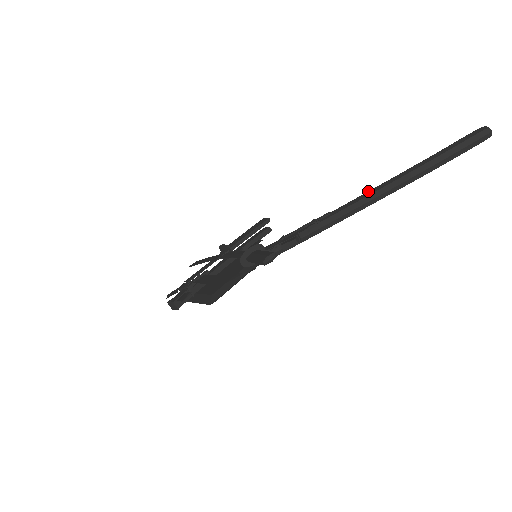
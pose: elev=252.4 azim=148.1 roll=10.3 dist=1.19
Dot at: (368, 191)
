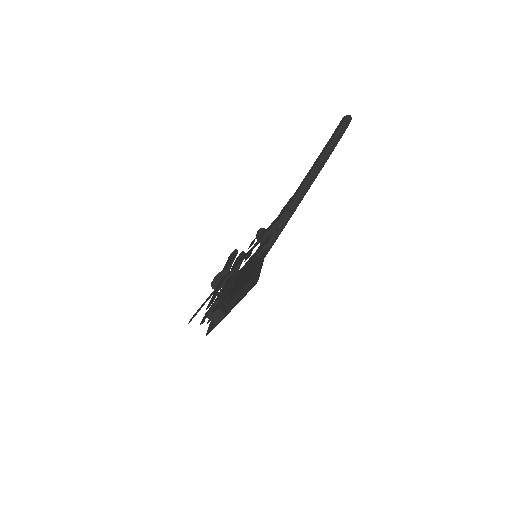
Dot at: (307, 173)
